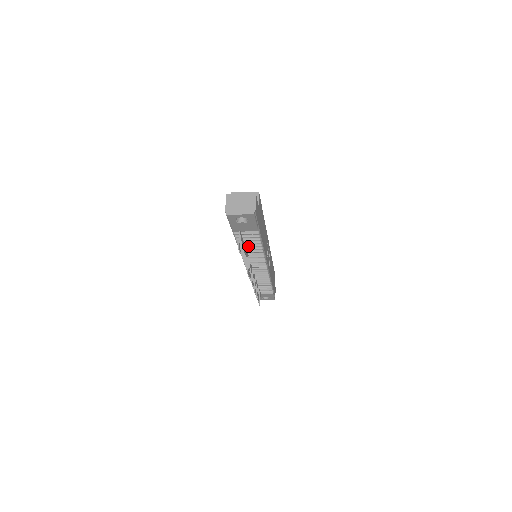
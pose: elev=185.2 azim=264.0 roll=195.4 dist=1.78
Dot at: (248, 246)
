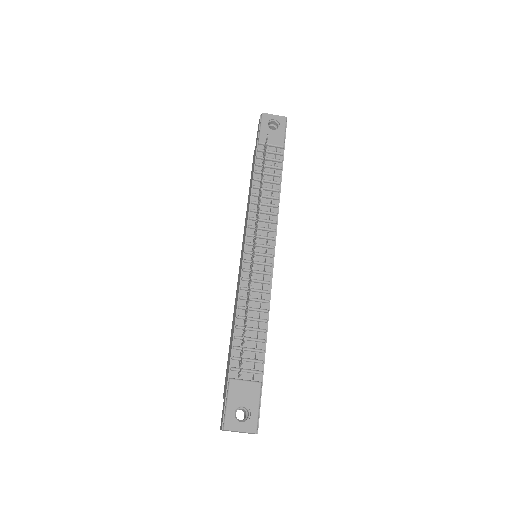
Dot at: (265, 180)
